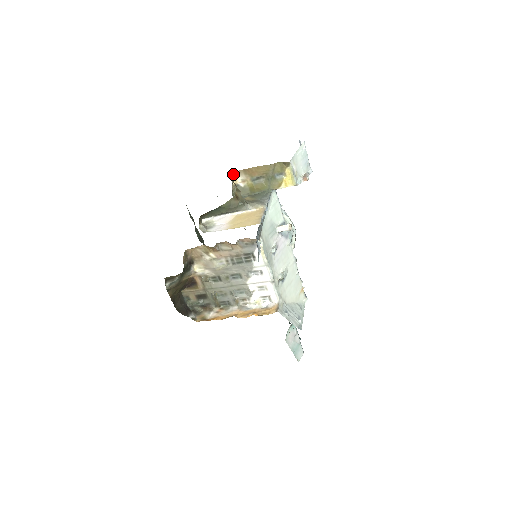
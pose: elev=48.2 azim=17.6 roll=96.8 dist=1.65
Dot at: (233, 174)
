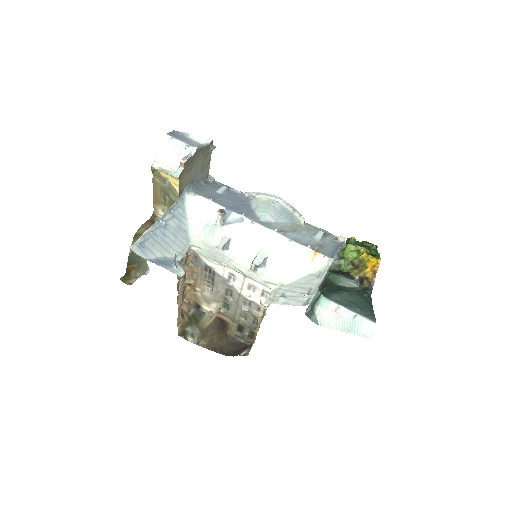
Dot at: (155, 213)
